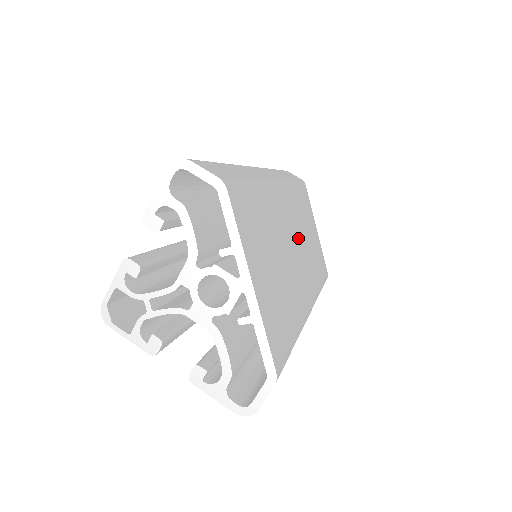
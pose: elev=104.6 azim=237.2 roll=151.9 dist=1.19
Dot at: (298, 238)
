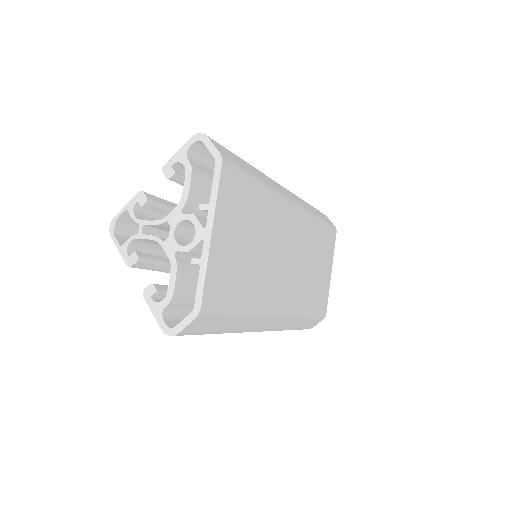
Dot at: (296, 257)
